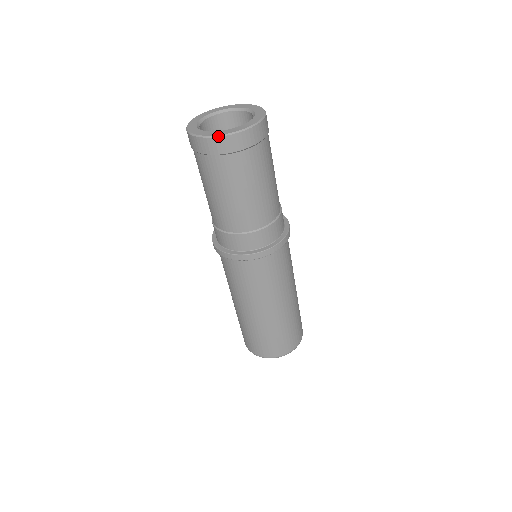
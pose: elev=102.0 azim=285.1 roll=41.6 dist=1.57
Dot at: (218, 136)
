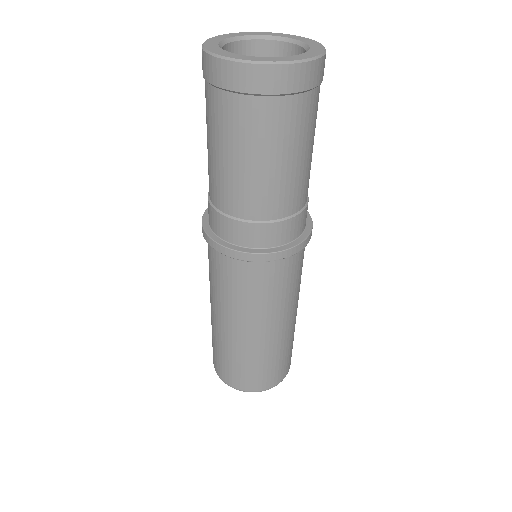
Dot at: (232, 59)
